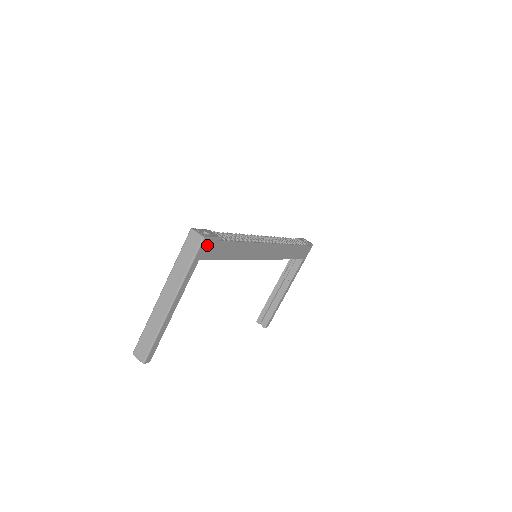
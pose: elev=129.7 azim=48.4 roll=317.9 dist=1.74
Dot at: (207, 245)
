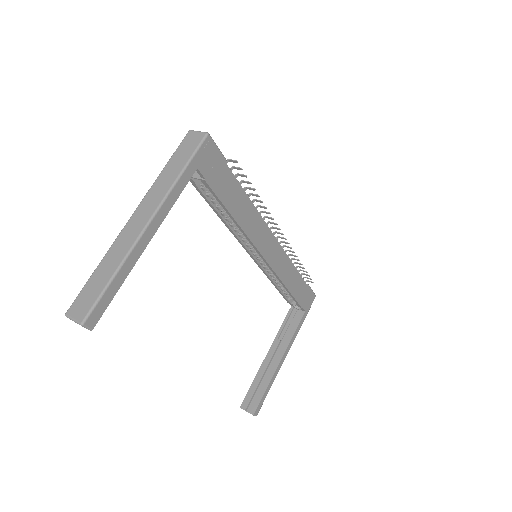
Dot at: (210, 152)
